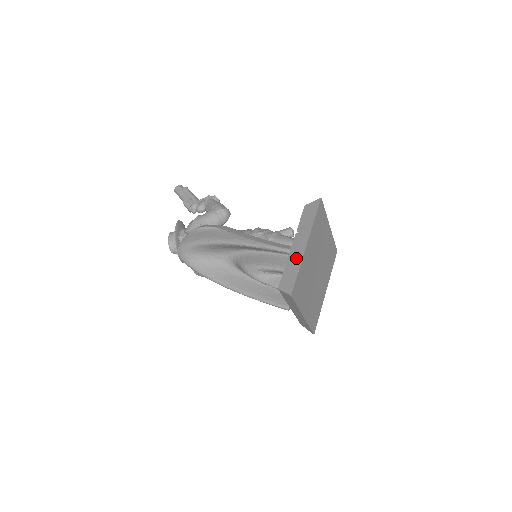
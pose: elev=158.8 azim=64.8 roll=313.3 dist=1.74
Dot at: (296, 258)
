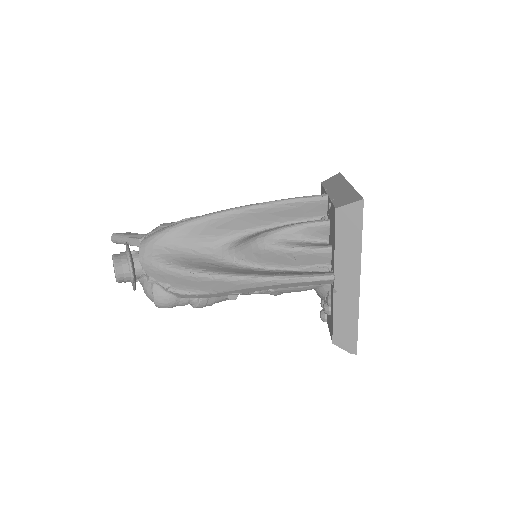
Dot at: (343, 191)
